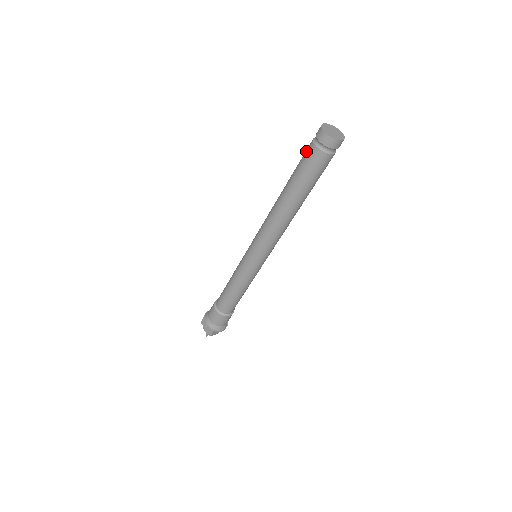
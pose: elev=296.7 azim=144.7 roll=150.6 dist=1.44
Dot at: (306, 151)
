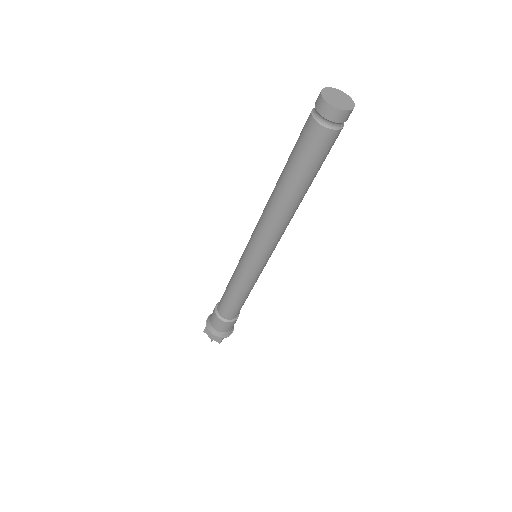
Dot at: (305, 131)
